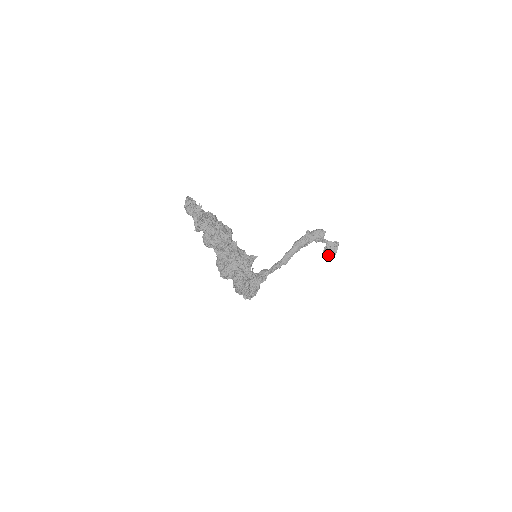
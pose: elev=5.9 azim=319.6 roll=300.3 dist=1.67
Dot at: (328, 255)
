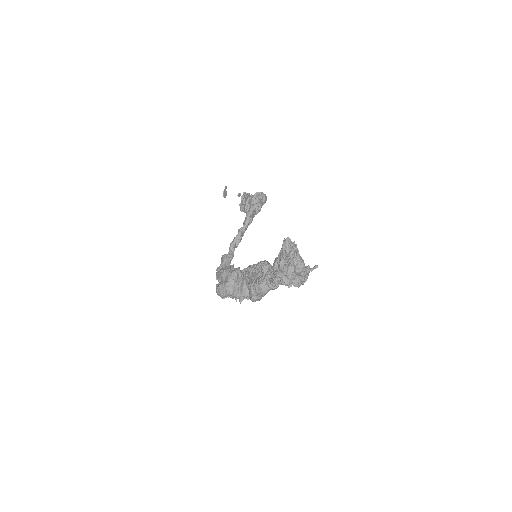
Dot at: occluded
